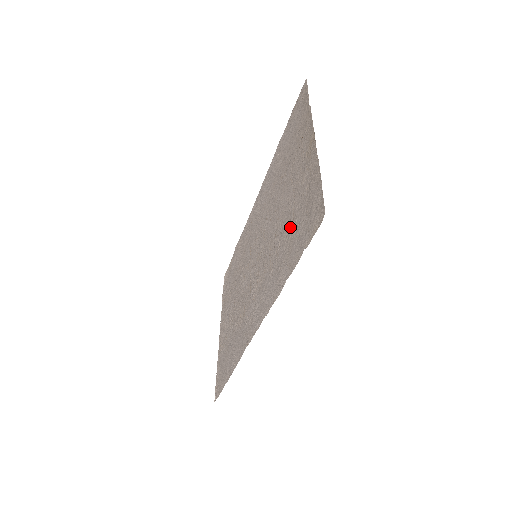
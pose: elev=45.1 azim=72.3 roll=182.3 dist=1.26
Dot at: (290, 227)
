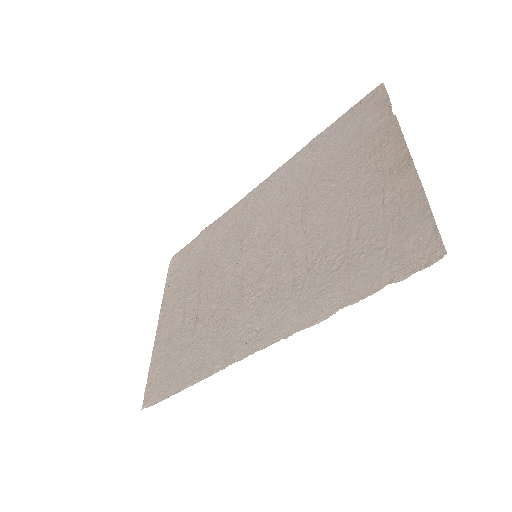
Dot at: (349, 246)
